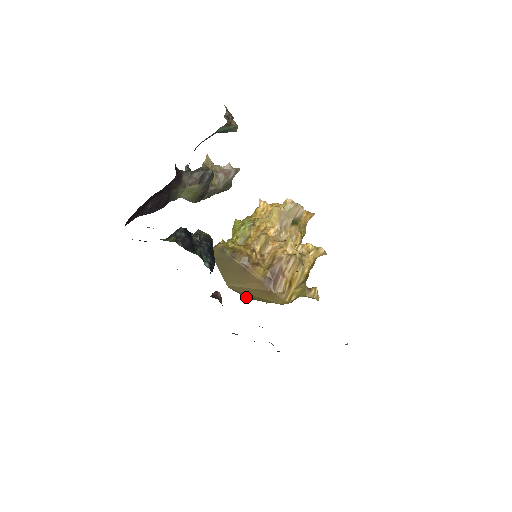
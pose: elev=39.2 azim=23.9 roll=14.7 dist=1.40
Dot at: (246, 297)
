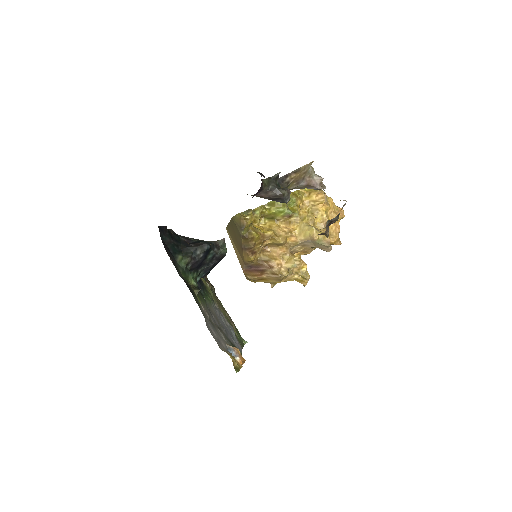
Dot at: occluded
